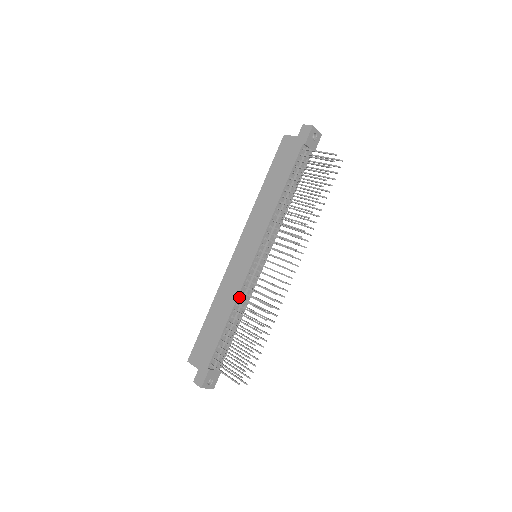
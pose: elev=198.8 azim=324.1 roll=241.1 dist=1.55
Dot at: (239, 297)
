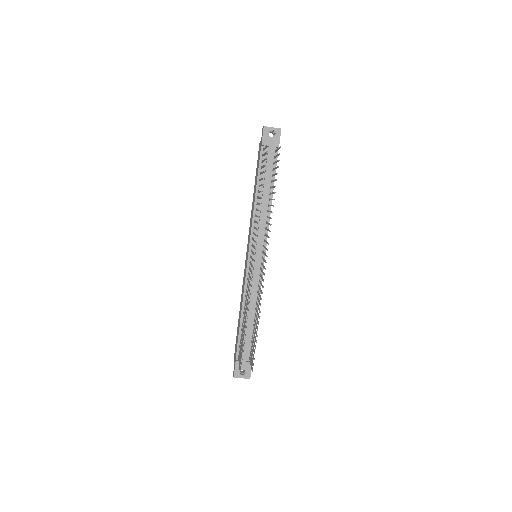
Dot at: (246, 295)
